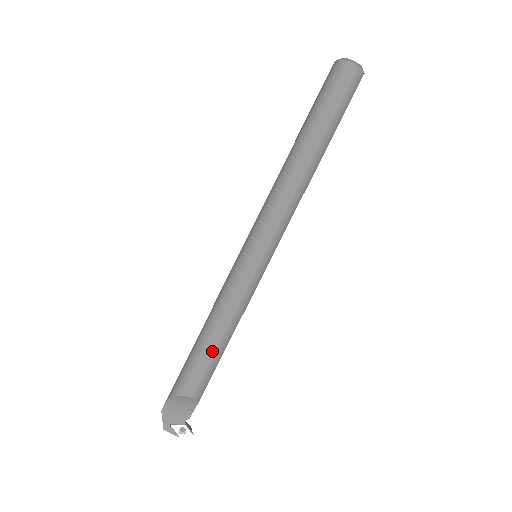
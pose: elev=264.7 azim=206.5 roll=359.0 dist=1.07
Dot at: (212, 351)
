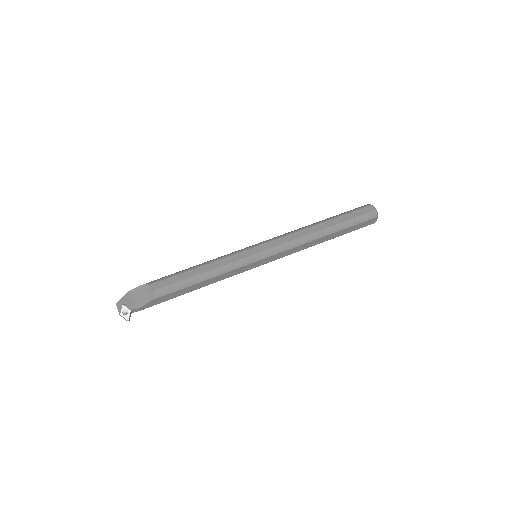
Dot at: (190, 275)
